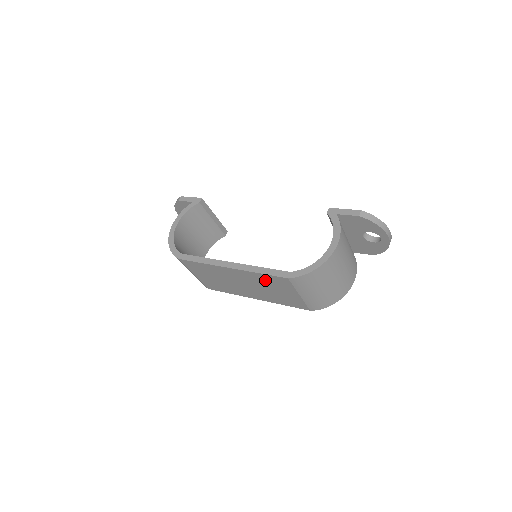
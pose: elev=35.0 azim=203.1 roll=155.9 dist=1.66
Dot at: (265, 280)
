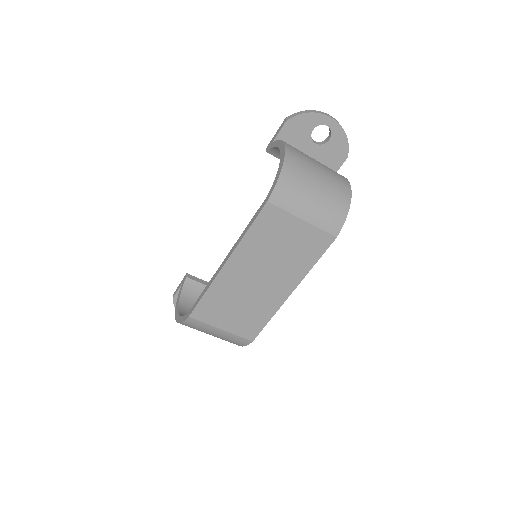
Dot at: (261, 238)
